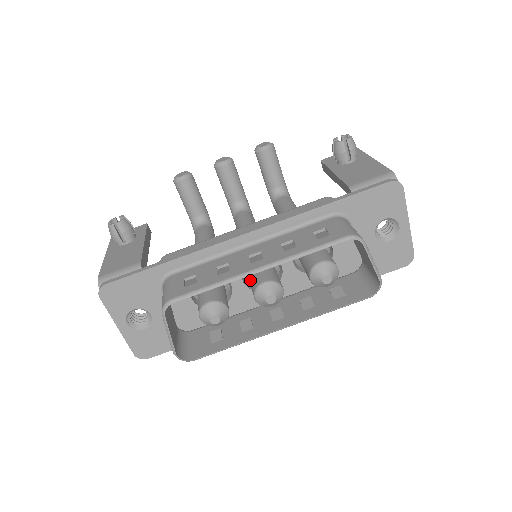
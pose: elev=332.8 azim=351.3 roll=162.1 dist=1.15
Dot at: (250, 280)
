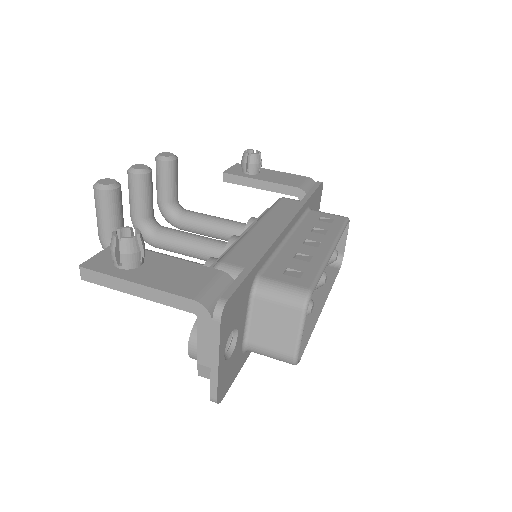
Dot at: occluded
